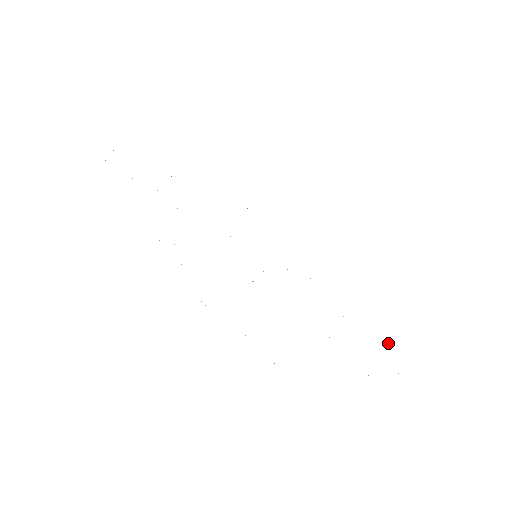
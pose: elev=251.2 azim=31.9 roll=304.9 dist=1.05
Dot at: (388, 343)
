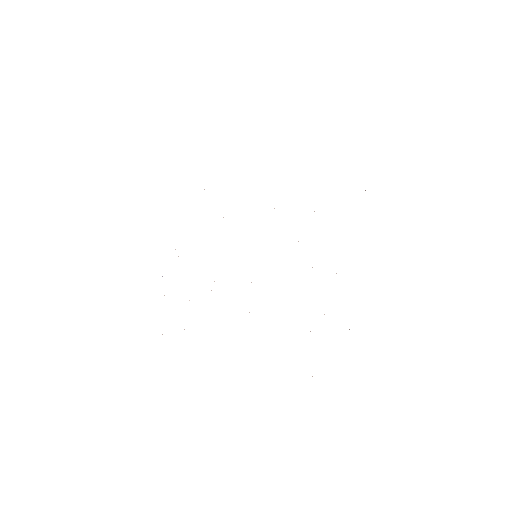
Dot at: occluded
